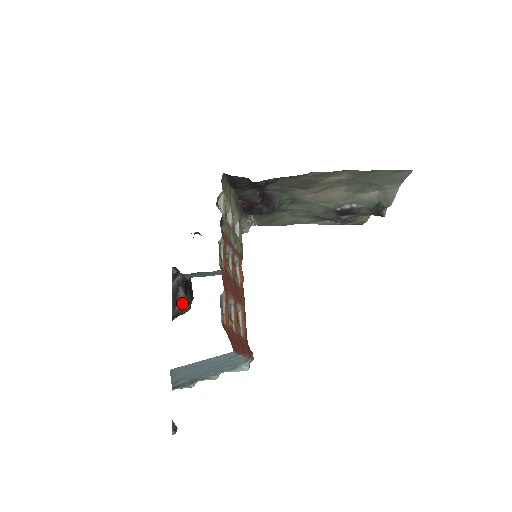
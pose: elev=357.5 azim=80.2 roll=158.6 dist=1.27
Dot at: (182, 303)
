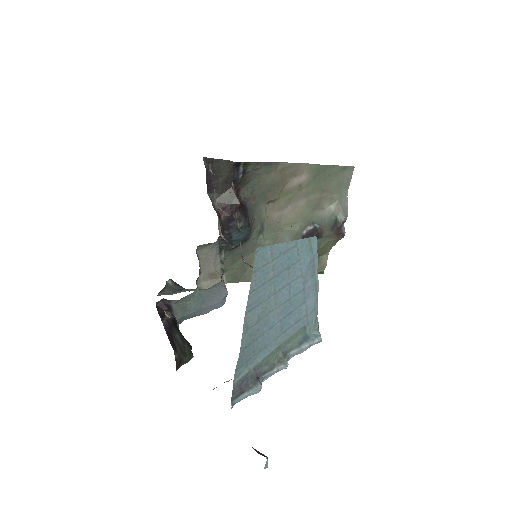
Dot at: (182, 345)
